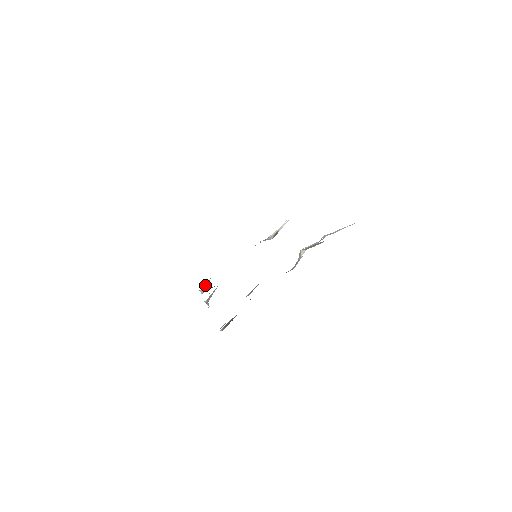
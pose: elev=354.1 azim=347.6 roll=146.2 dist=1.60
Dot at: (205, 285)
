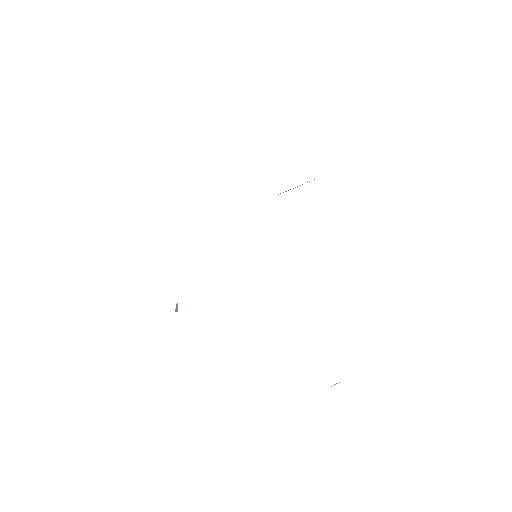
Dot at: occluded
